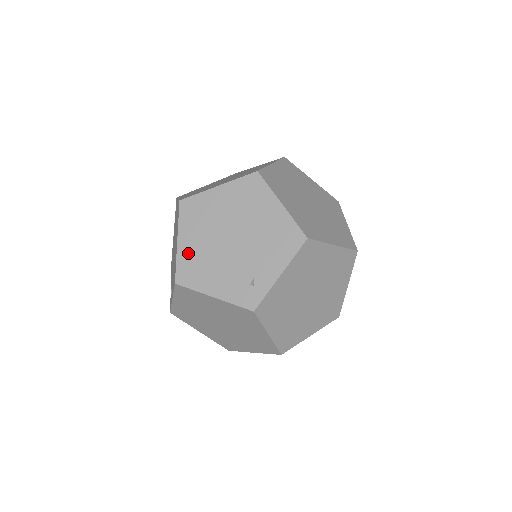
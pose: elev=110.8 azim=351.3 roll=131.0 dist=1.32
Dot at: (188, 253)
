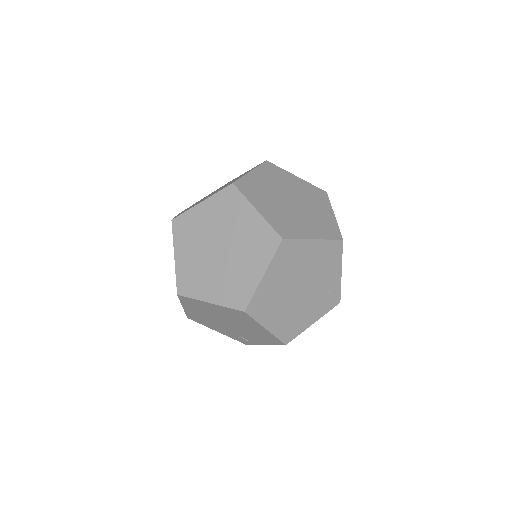
Dot at: (280, 326)
